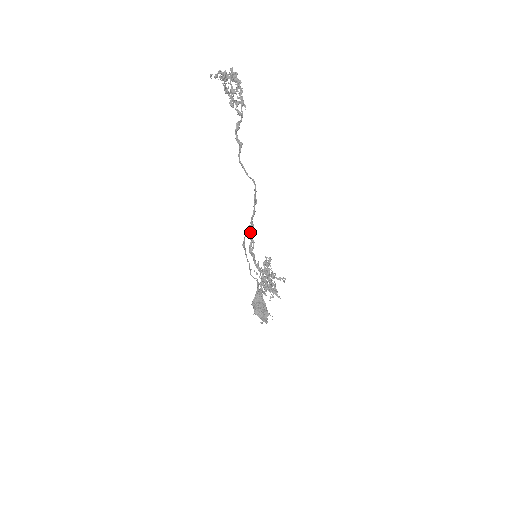
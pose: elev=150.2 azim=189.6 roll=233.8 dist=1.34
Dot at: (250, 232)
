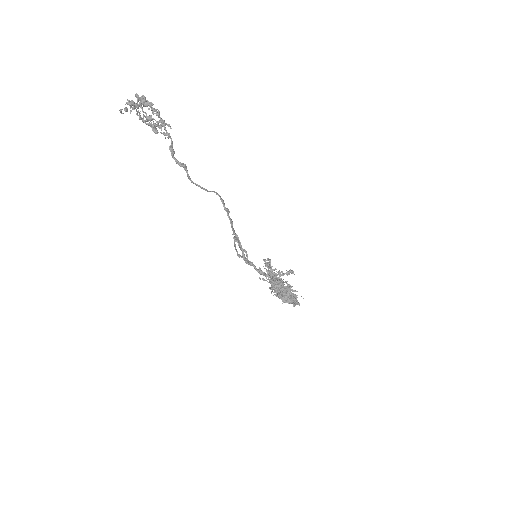
Dot at: occluded
